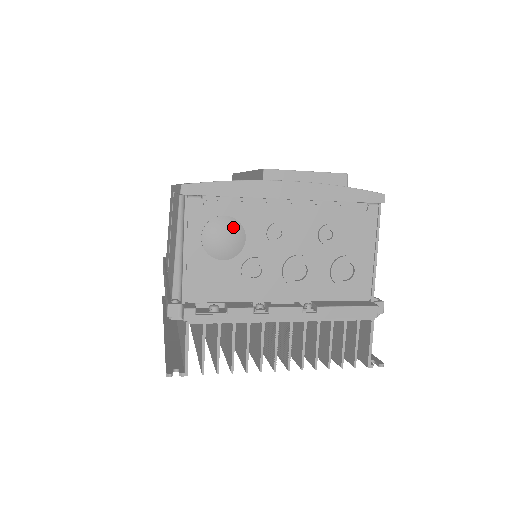
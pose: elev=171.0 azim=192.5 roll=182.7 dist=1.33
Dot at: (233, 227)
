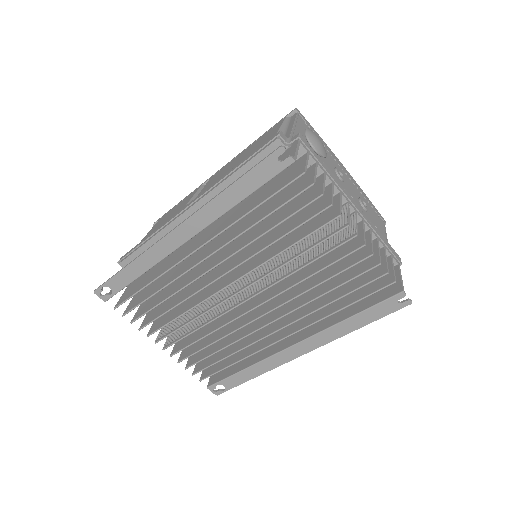
Dot at: (322, 143)
